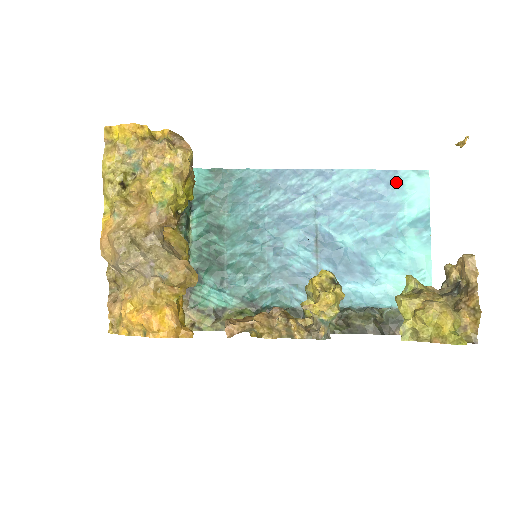
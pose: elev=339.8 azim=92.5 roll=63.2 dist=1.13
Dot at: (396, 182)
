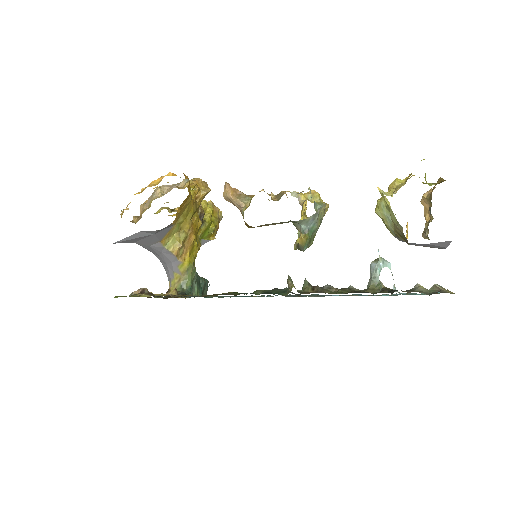
Dot at: occluded
